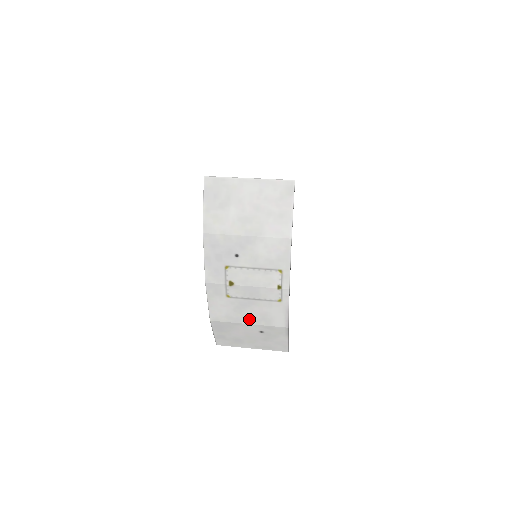
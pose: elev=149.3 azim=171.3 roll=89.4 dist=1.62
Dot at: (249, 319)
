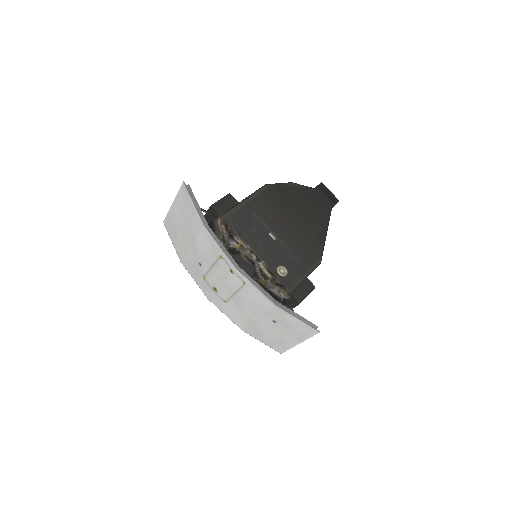
Dot at: (253, 314)
